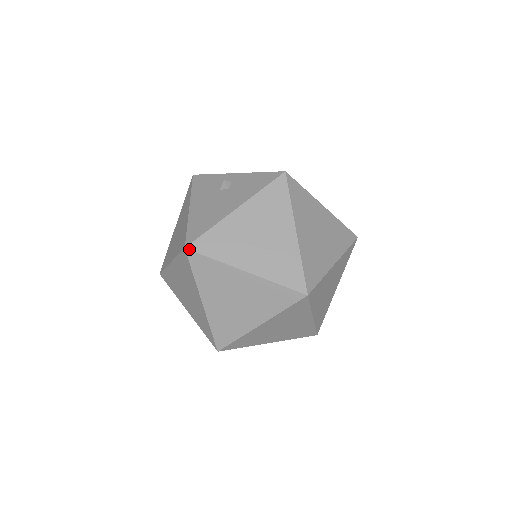
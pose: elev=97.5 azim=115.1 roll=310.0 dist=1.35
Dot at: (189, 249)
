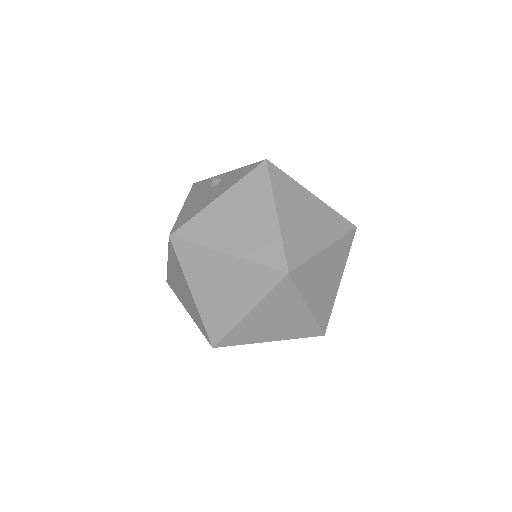
Dot at: (173, 237)
